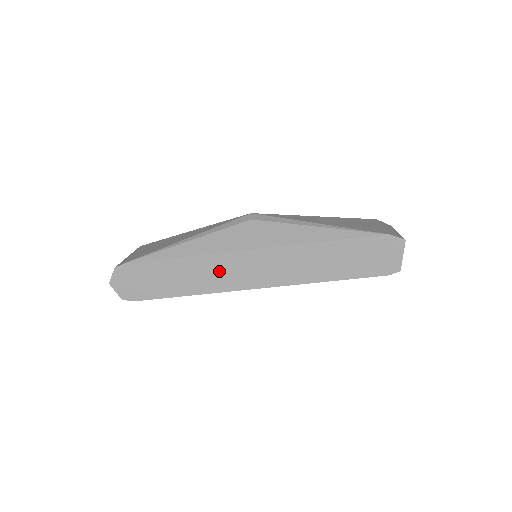
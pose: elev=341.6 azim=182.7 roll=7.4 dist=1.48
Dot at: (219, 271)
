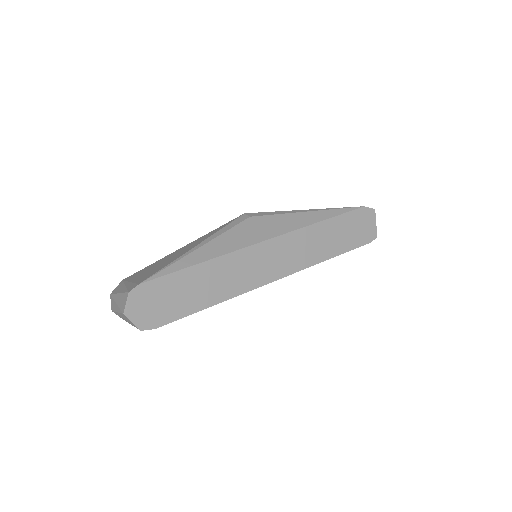
Dot at: (240, 270)
